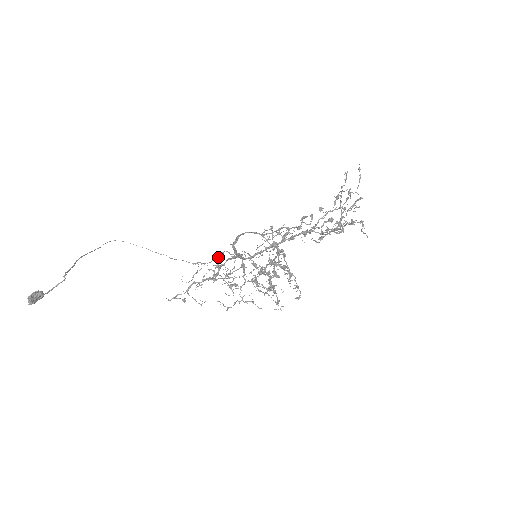
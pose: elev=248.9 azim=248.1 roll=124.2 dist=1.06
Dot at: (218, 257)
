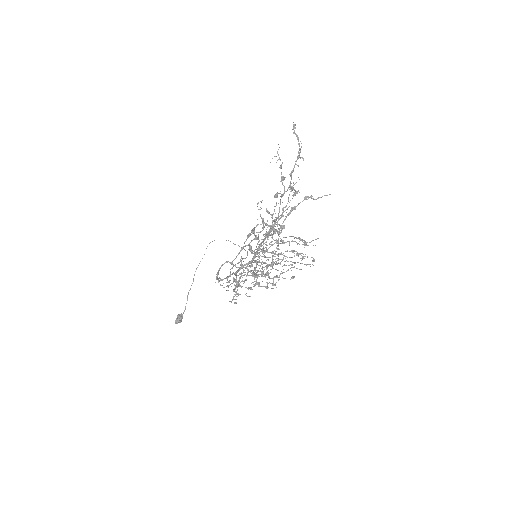
Dot at: occluded
